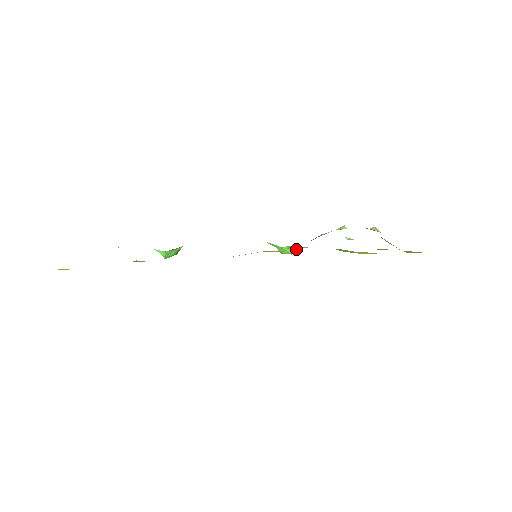
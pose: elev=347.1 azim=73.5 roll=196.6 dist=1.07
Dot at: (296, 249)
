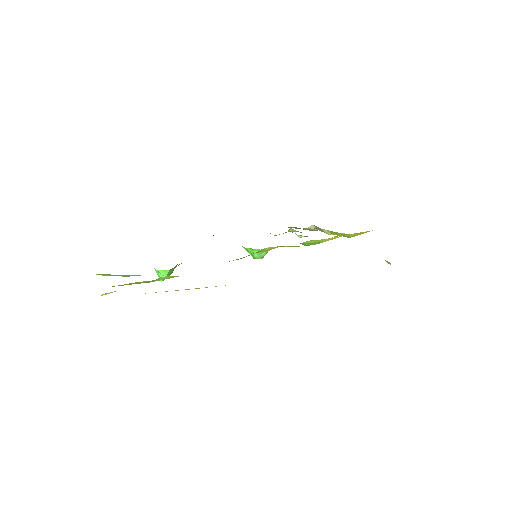
Dot at: (267, 252)
